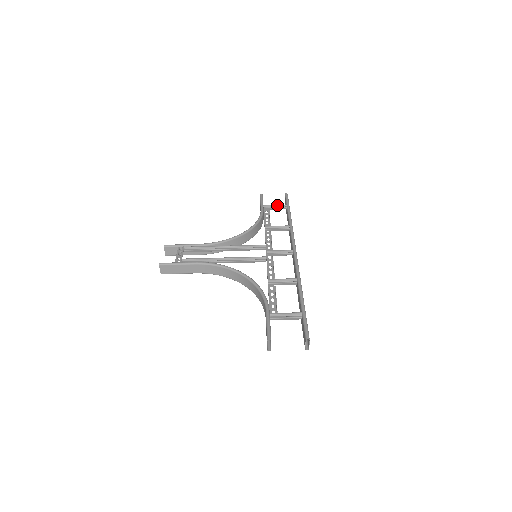
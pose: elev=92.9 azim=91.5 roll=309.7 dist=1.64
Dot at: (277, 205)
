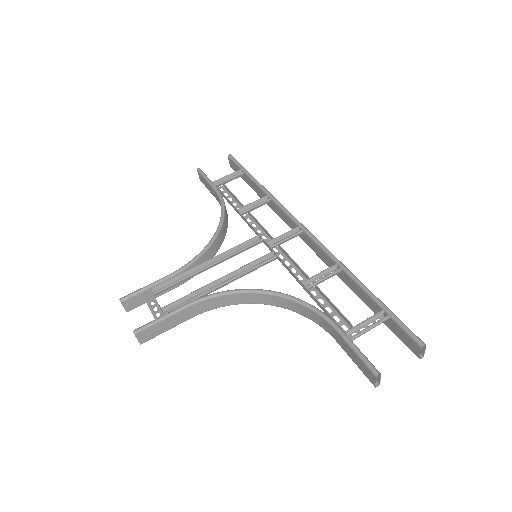
Dot at: (230, 175)
